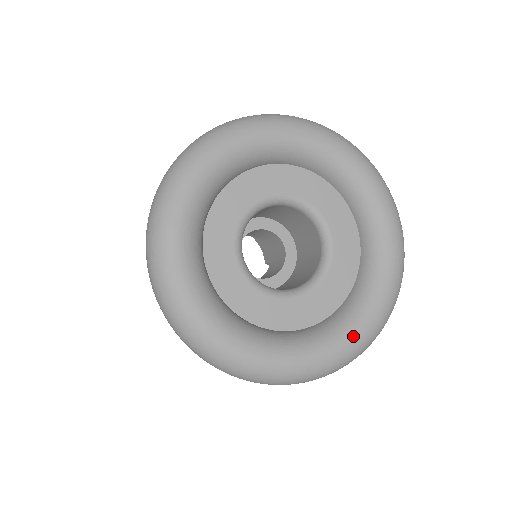
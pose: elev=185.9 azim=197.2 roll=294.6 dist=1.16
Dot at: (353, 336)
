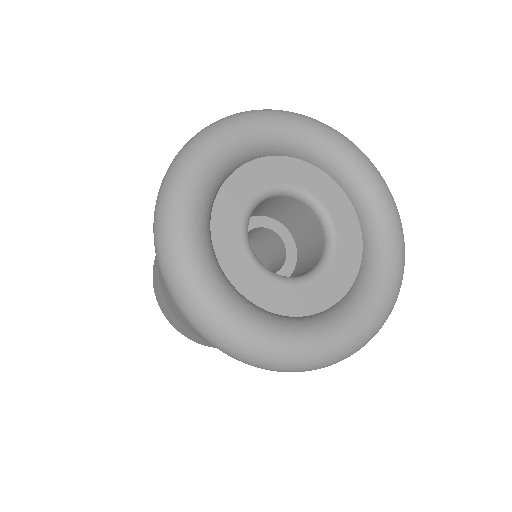
Dot at: (291, 339)
